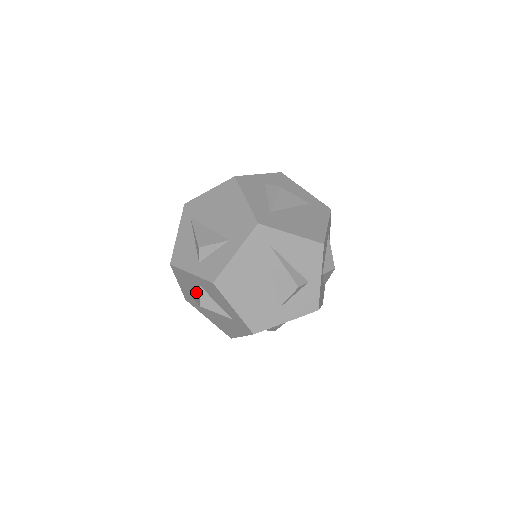
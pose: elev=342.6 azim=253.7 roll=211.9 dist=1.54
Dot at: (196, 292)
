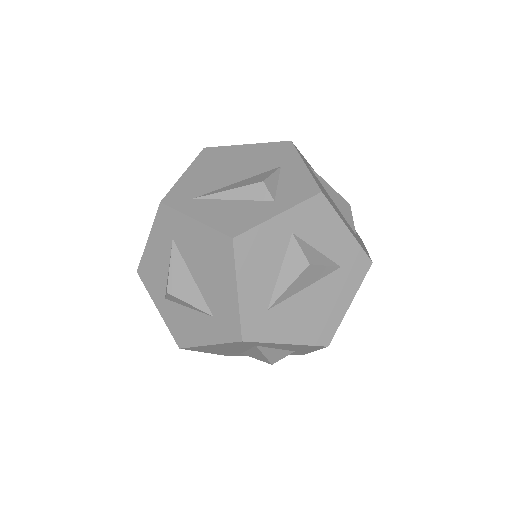
Dot at: (278, 270)
